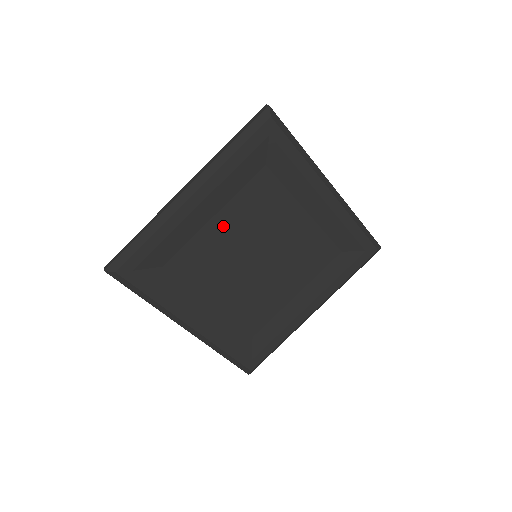
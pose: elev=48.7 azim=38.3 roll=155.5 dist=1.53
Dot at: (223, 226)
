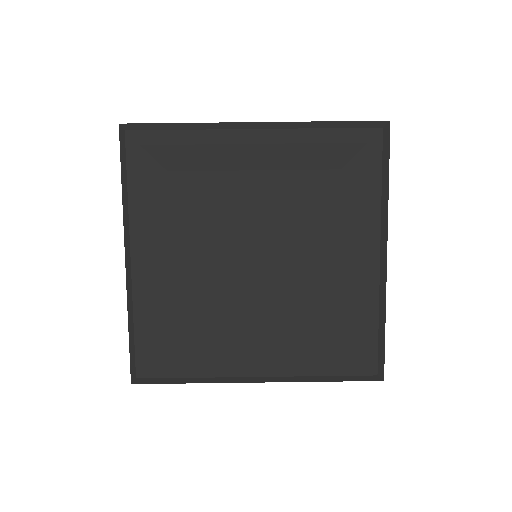
Dot at: (188, 258)
